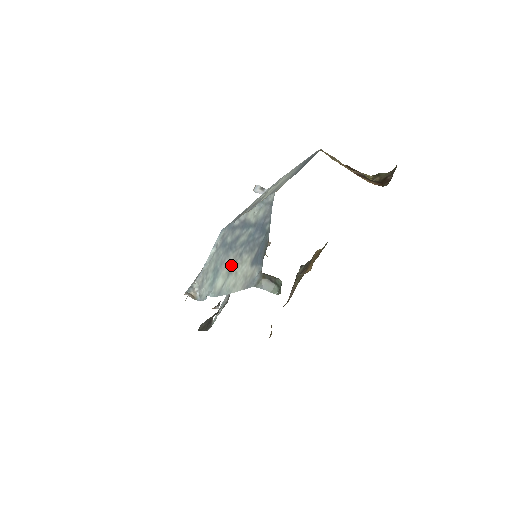
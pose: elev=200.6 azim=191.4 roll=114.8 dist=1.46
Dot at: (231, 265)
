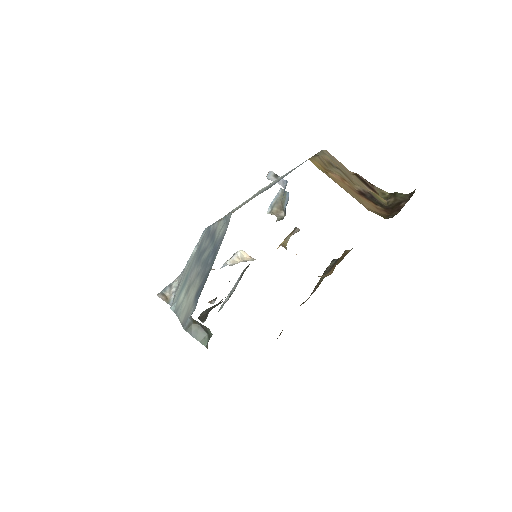
Dot at: (191, 282)
